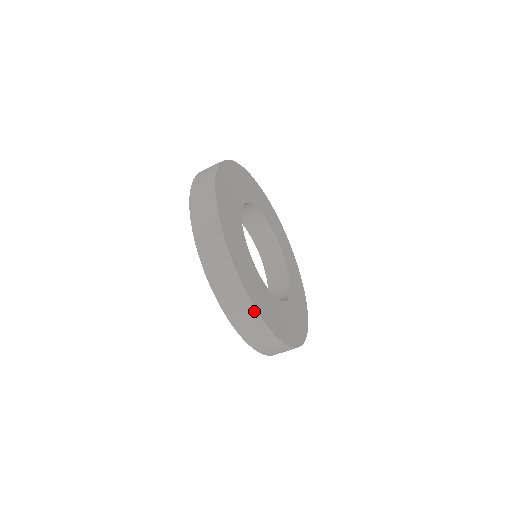
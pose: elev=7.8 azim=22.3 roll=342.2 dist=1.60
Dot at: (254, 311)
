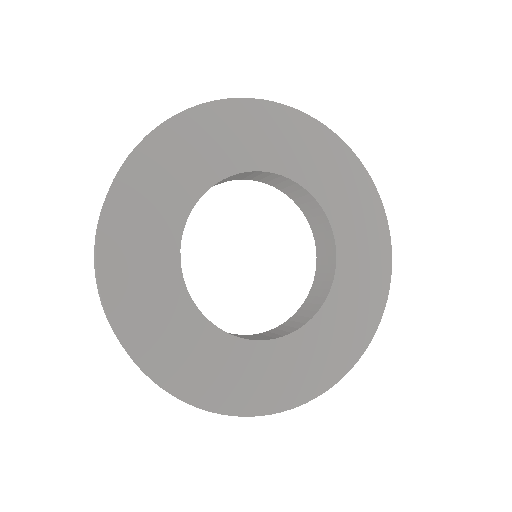
Dot at: (114, 331)
